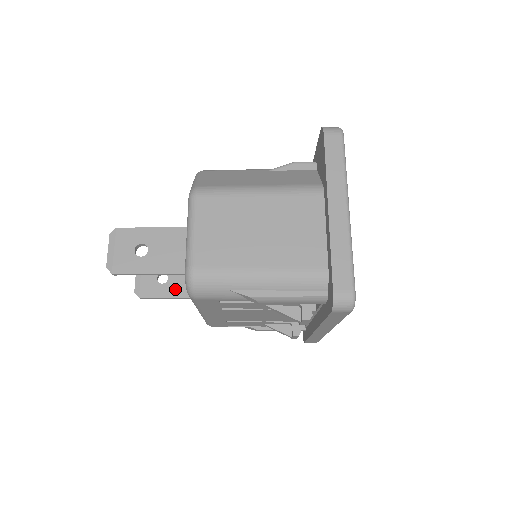
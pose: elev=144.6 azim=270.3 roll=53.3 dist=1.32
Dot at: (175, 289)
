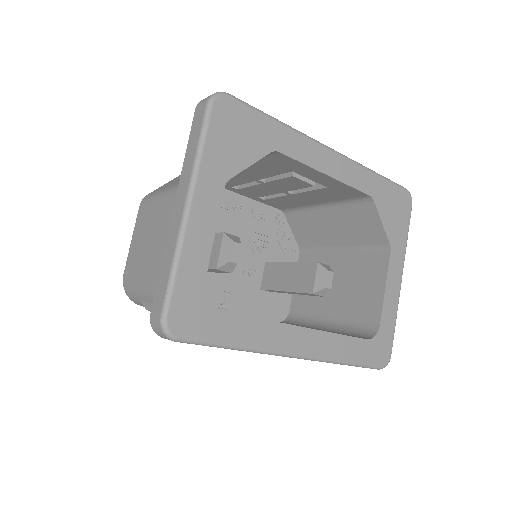
Dot at: occluded
